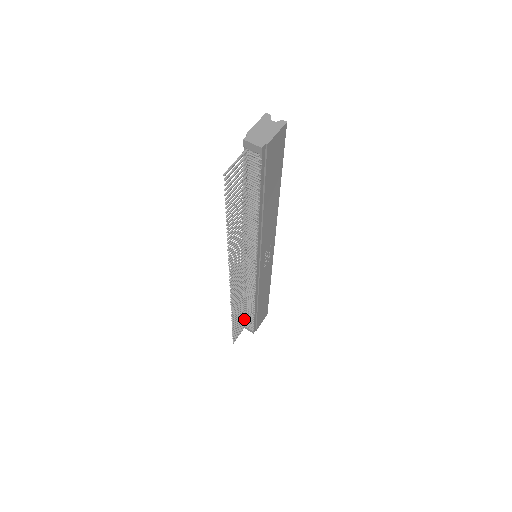
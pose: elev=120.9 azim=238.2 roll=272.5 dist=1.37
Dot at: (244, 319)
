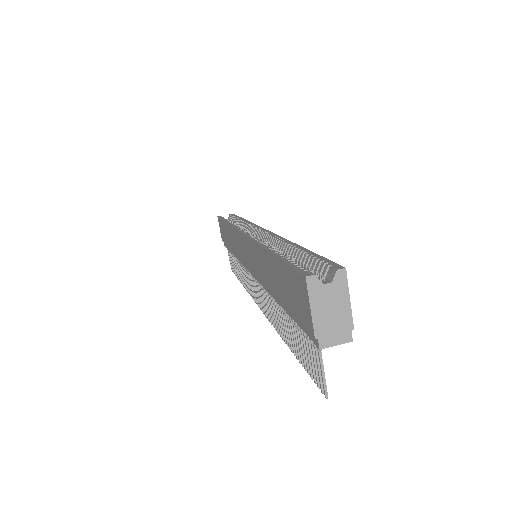
Dot at: occluded
